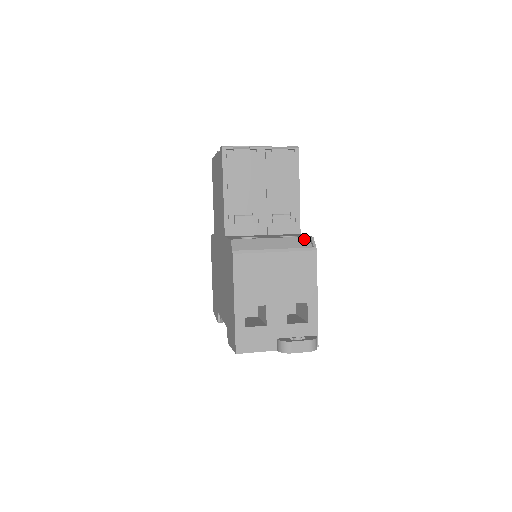
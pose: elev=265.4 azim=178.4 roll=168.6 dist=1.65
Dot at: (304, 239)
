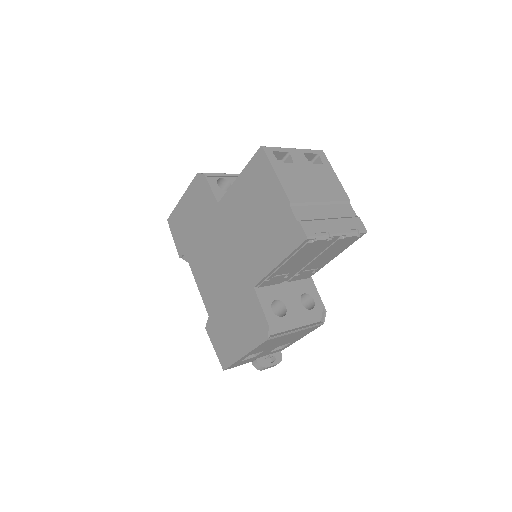
Dot at: (319, 312)
